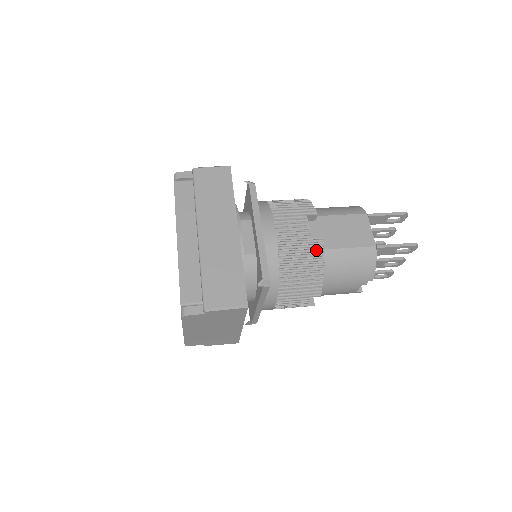
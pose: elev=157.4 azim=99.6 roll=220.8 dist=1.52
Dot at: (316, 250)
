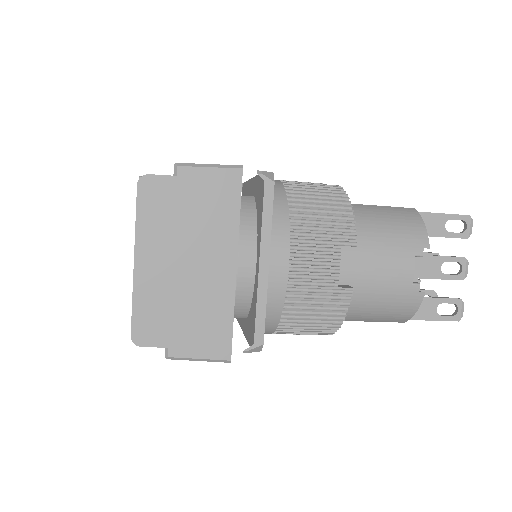
Dot at: (334, 191)
